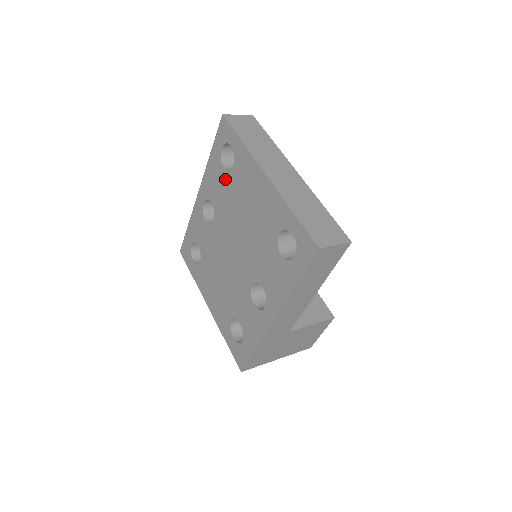
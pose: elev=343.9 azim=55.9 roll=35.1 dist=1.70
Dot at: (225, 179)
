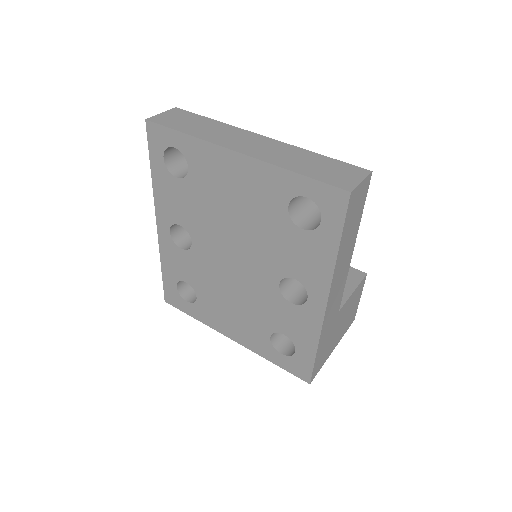
Dot at: (185, 189)
